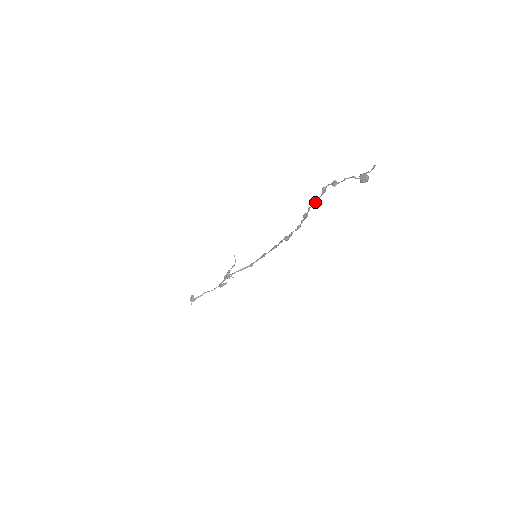
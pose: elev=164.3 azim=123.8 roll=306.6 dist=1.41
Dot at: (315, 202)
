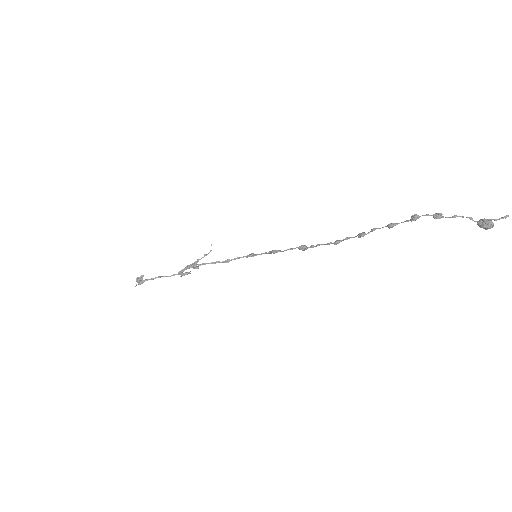
Dot at: (392, 226)
